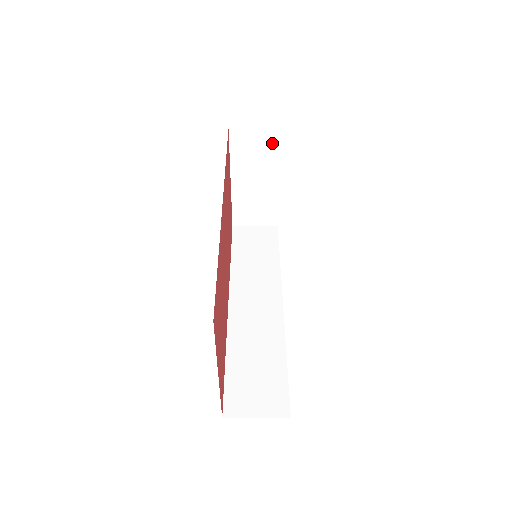
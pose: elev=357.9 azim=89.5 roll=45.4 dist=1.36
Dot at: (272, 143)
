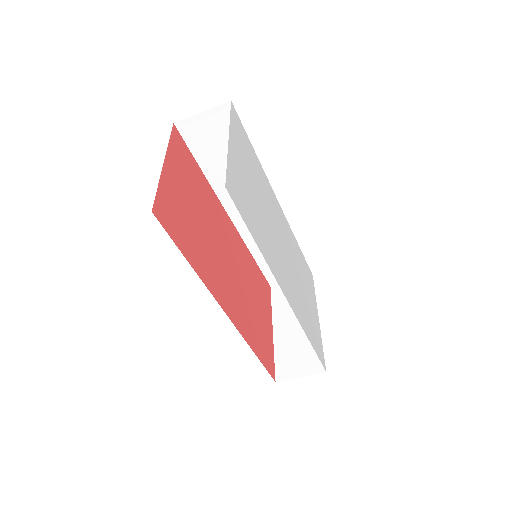
Dot at: occluded
